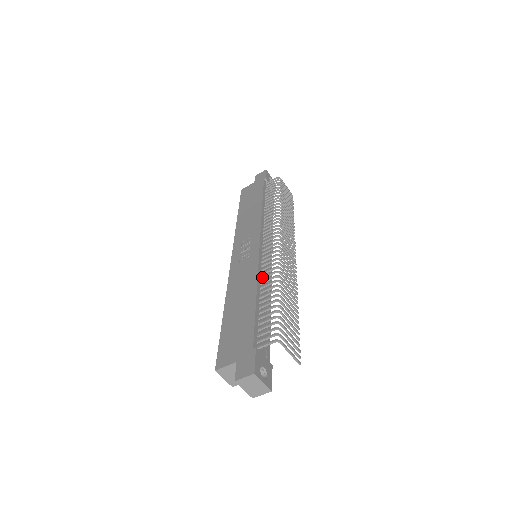
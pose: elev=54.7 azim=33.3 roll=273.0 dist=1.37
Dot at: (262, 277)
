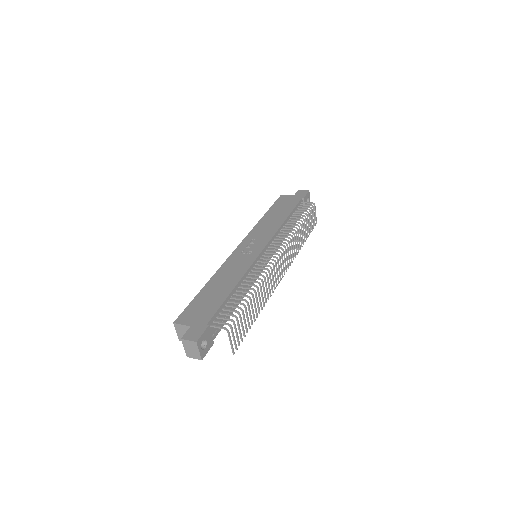
Dot at: (248, 276)
